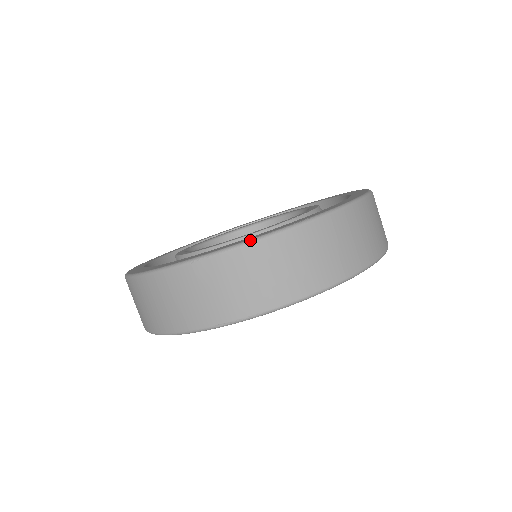
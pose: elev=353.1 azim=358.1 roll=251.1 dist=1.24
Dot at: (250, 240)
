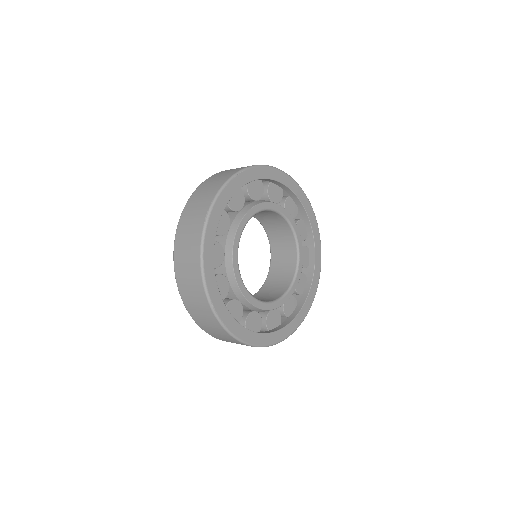
Dot at: (191, 195)
